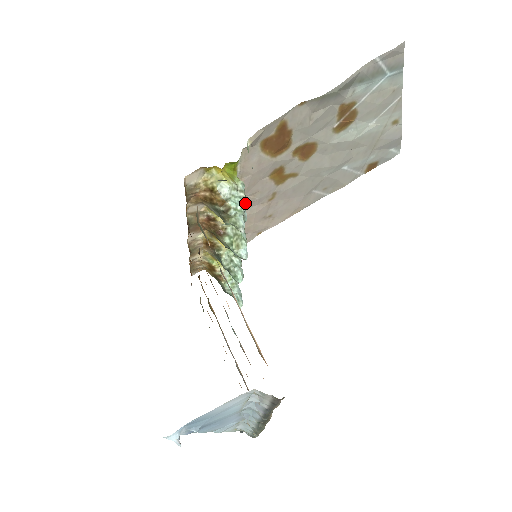
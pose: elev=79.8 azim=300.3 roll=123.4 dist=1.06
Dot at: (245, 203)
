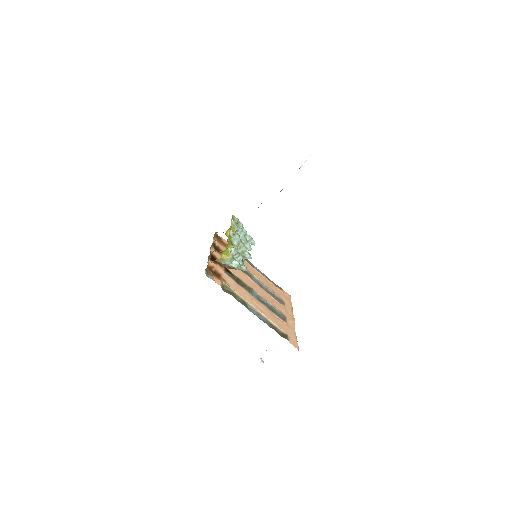
Dot at: (241, 258)
